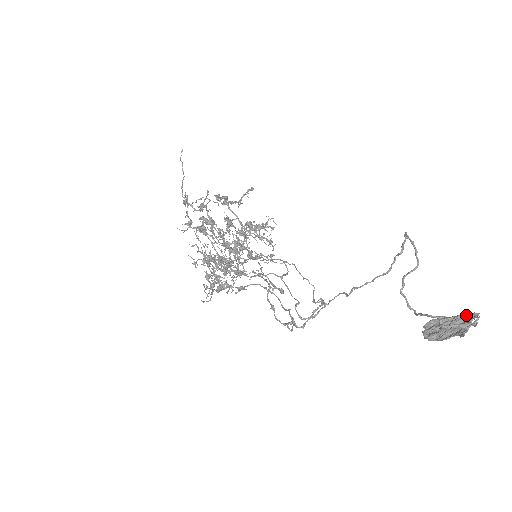
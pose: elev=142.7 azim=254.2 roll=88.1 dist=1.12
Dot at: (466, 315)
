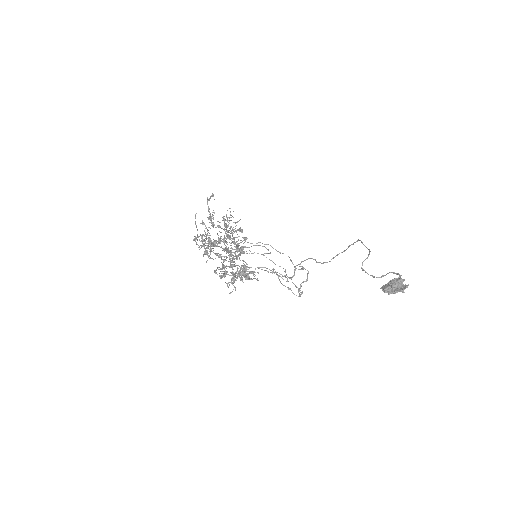
Dot at: (400, 280)
